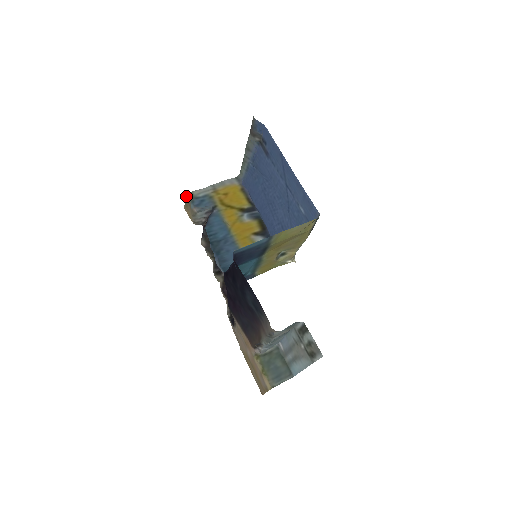
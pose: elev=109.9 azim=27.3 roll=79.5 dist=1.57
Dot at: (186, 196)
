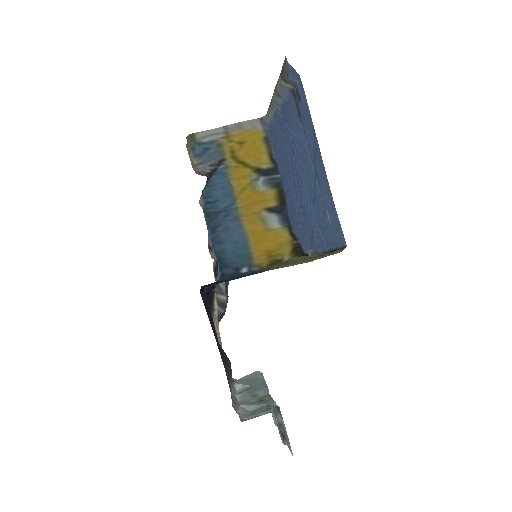
Dot at: (187, 137)
